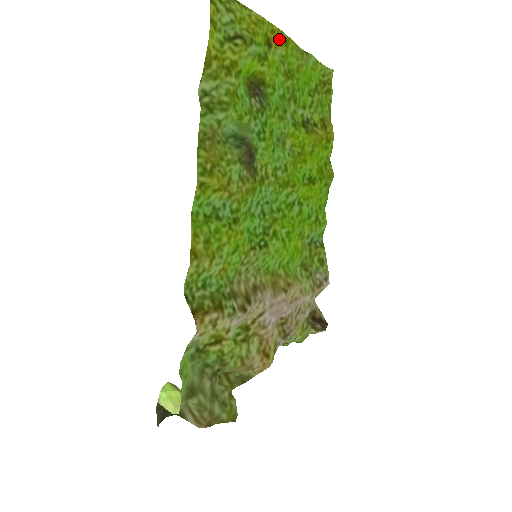
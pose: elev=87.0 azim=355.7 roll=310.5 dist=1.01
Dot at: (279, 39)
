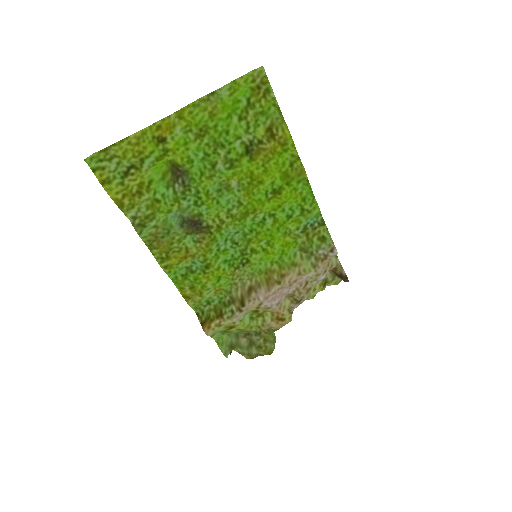
Dot at: (170, 124)
